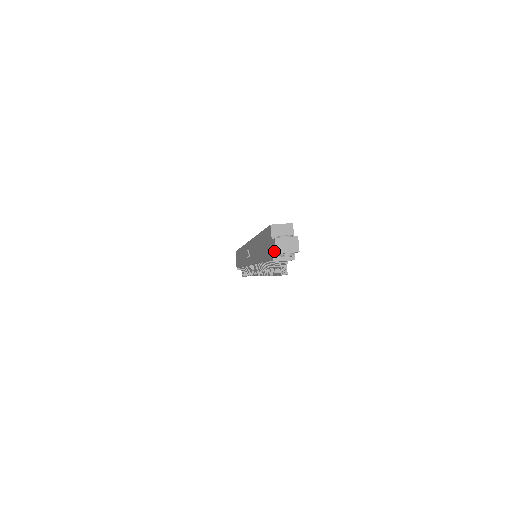
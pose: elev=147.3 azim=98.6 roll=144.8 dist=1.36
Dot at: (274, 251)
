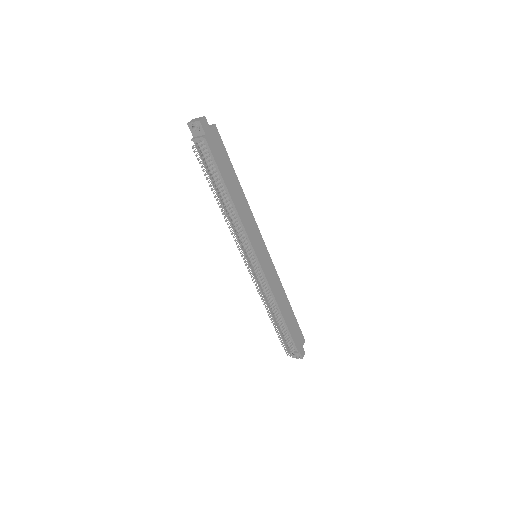
Dot at: (190, 128)
